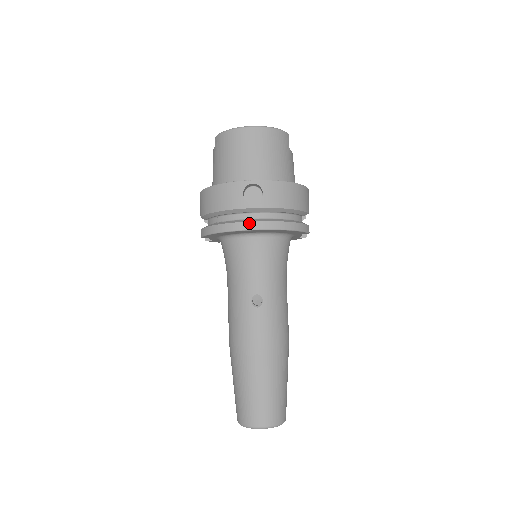
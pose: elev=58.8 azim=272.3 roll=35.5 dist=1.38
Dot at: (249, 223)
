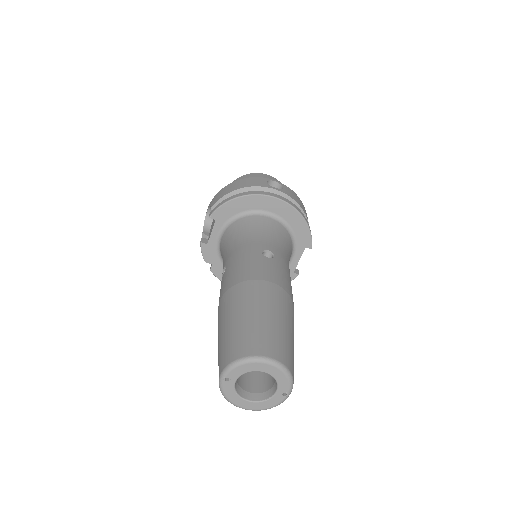
Dot at: (272, 193)
